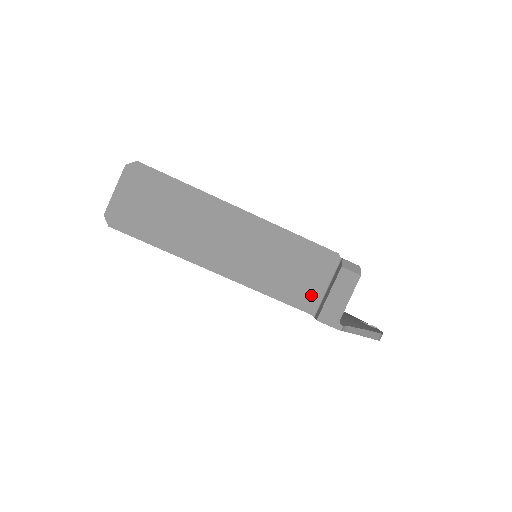
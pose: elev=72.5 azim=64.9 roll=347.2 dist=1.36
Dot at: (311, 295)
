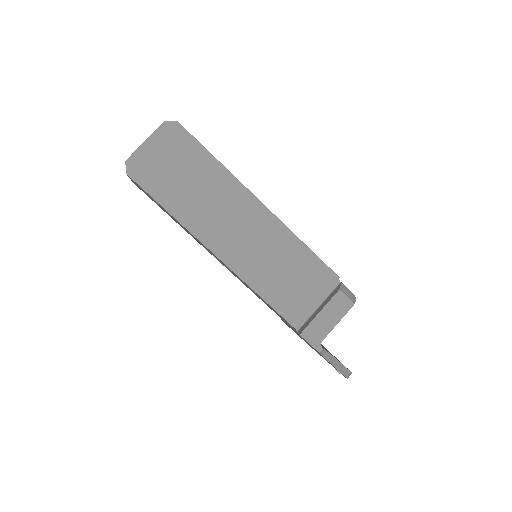
Dot at: (301, 309)
